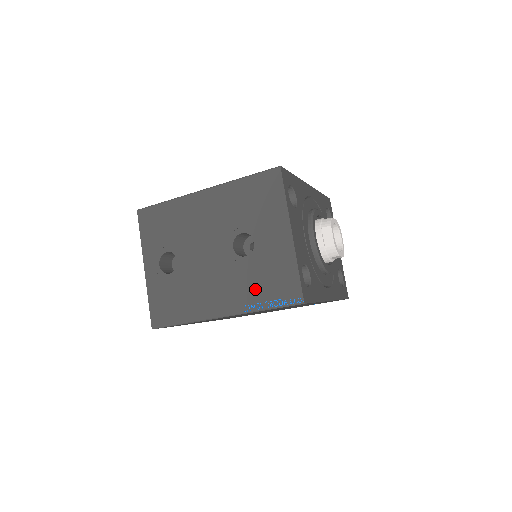
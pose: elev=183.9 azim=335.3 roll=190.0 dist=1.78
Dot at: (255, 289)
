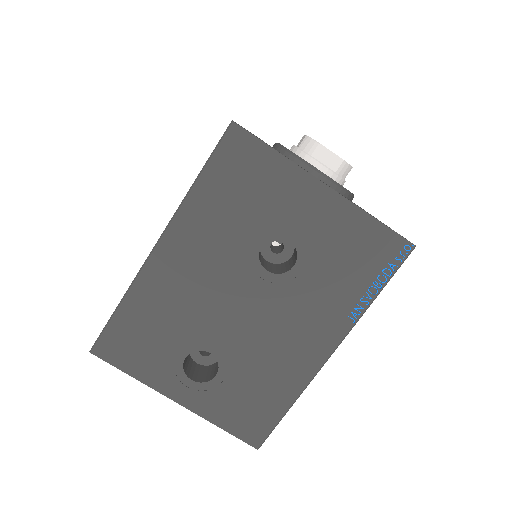
Dot at: (342, 288)
